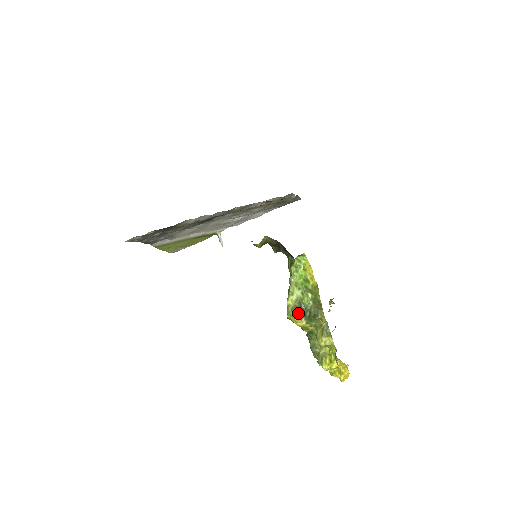
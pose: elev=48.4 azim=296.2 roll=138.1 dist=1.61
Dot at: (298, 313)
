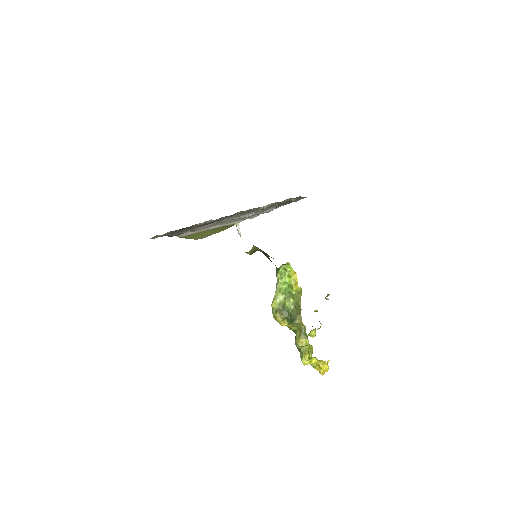
Dot at: (281, 315)
